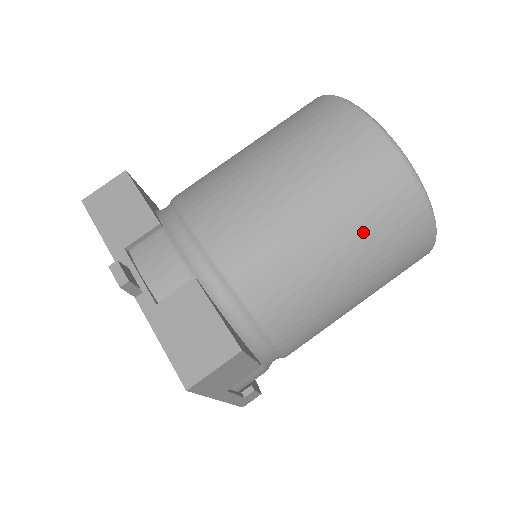
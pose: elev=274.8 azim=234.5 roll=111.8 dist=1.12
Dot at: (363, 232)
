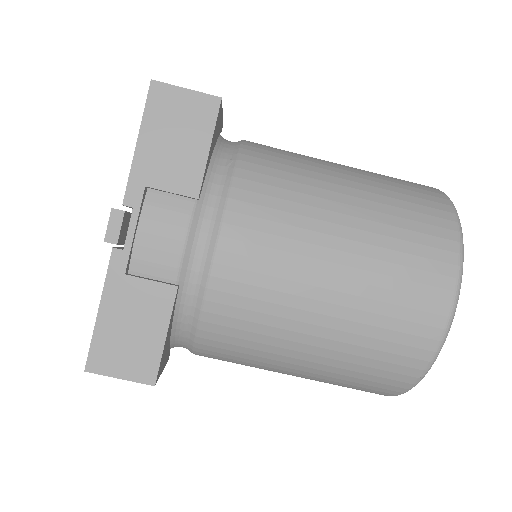
Dot at: (340, 369)
